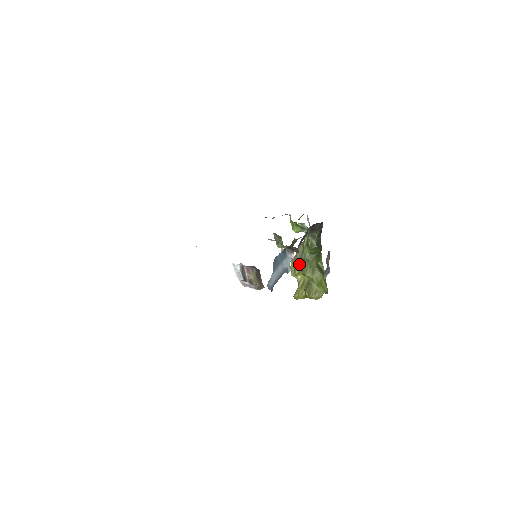
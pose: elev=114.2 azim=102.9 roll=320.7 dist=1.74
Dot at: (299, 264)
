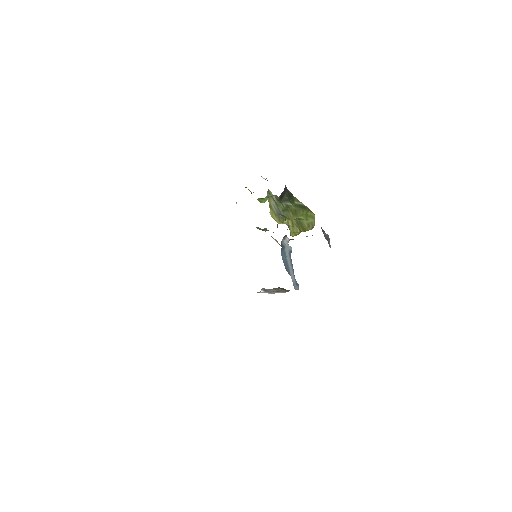
Dot at: (280, 215)
